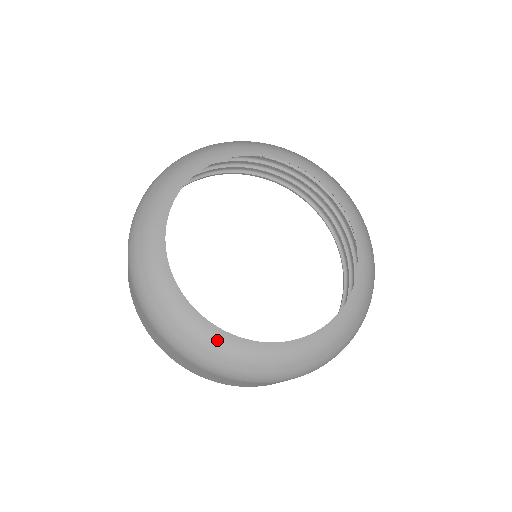
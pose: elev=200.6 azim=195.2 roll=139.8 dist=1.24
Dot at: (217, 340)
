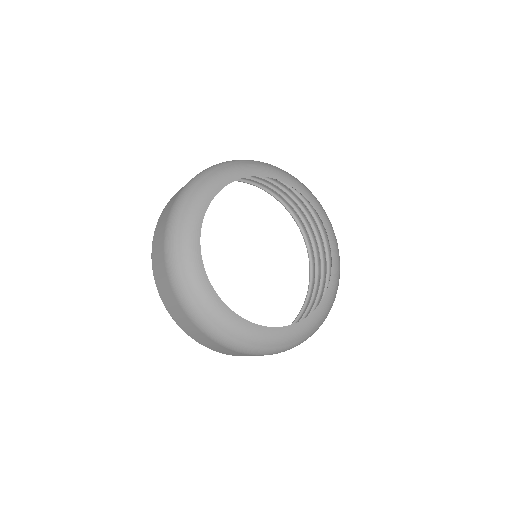
Dot at: (286, 334)
